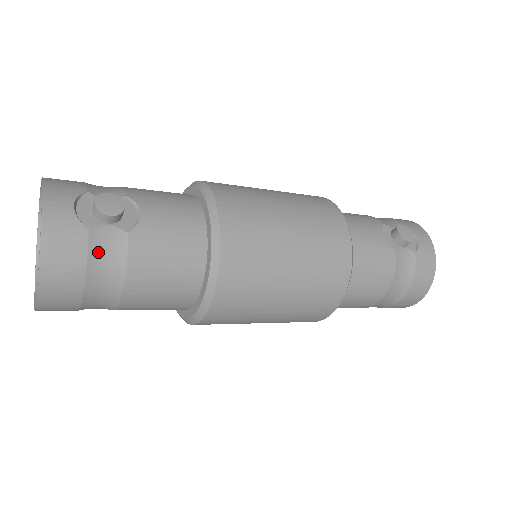
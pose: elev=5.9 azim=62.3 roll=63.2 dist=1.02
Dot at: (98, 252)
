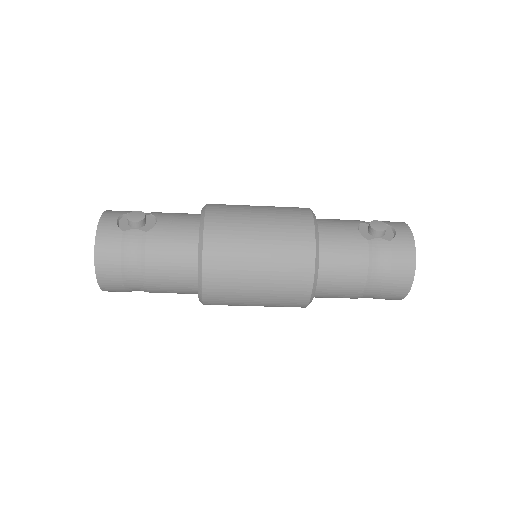
Dot at: (128, 244)
